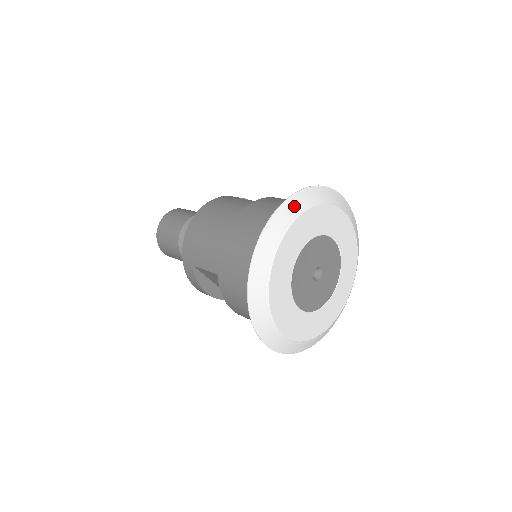
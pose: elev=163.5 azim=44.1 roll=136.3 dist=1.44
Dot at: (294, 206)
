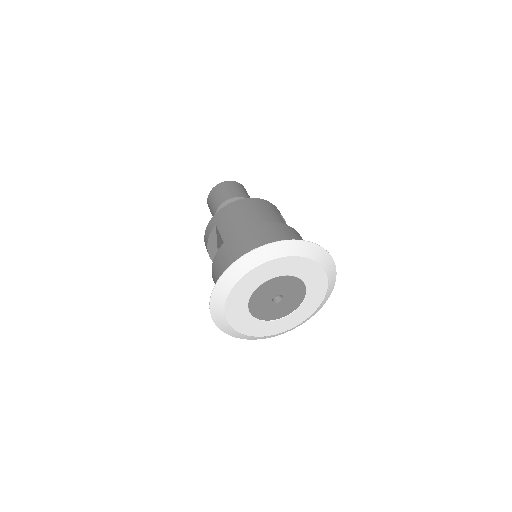
Dot at: (301, 248)
